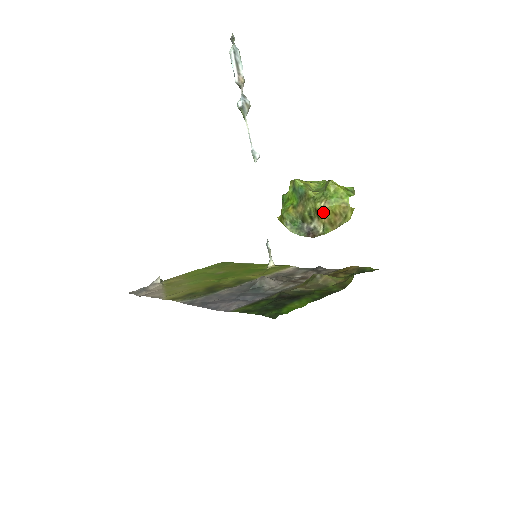
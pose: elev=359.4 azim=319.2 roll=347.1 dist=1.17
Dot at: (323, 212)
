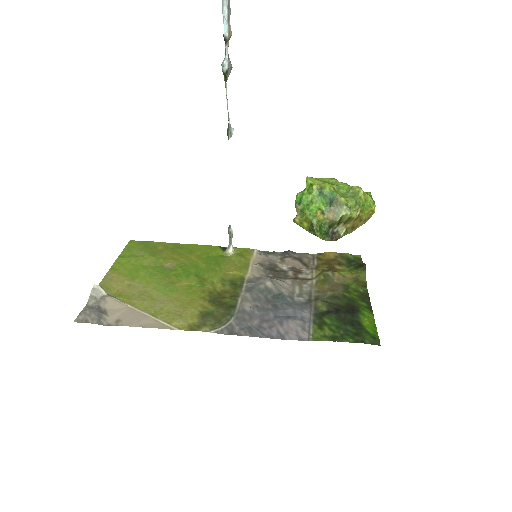
Dot at: (355, 220)
